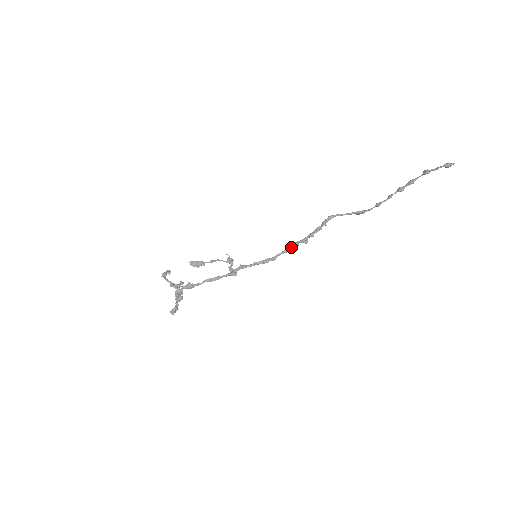
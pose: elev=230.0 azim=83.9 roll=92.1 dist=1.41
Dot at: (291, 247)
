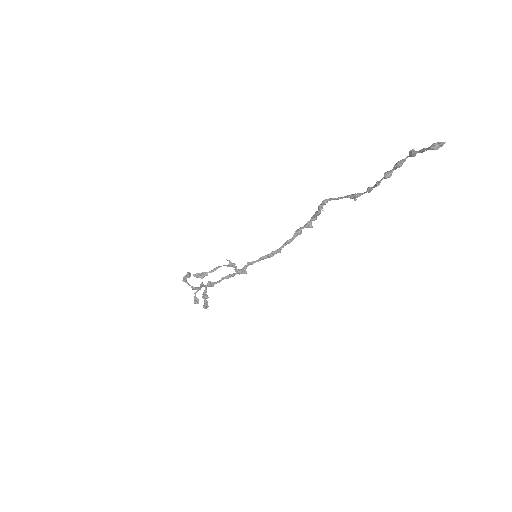
Dot at: (294, 236)
